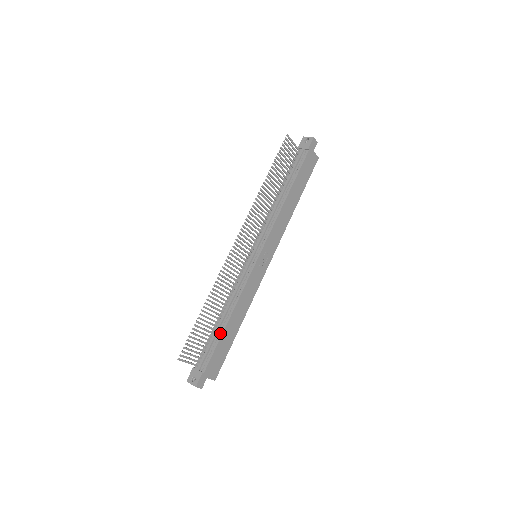
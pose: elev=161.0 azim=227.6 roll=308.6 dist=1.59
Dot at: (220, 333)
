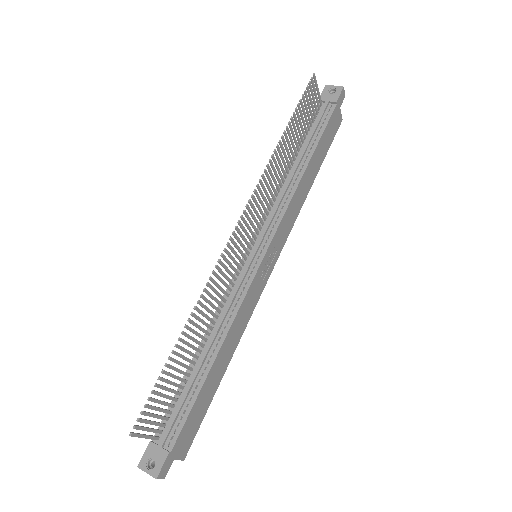
Dot at: (199, 382)
